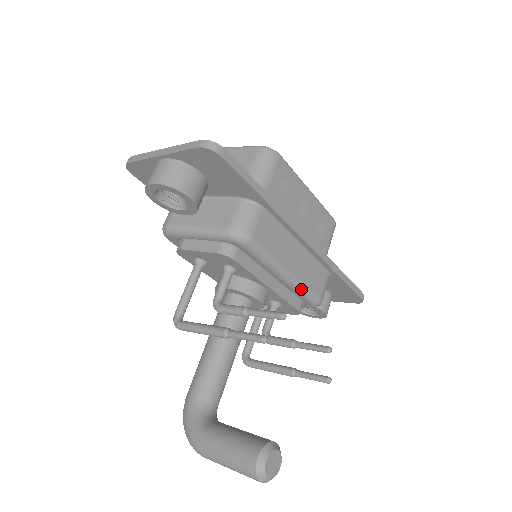
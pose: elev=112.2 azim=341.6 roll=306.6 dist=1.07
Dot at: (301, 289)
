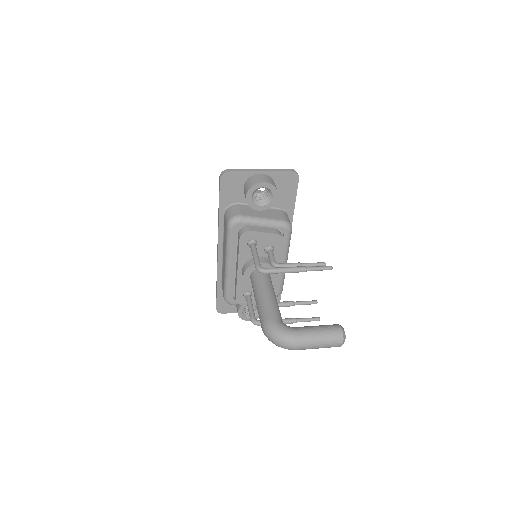
Dot at: (284, 277)
